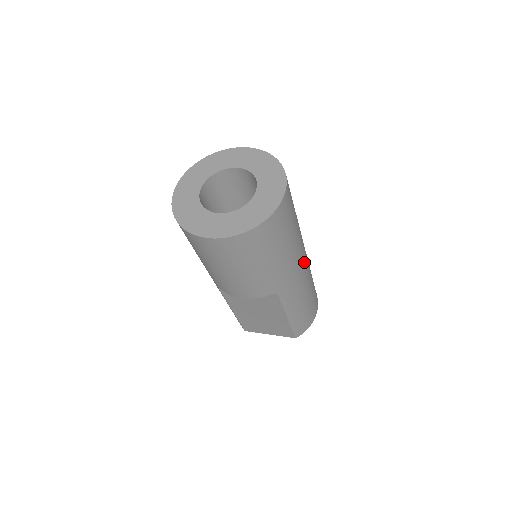
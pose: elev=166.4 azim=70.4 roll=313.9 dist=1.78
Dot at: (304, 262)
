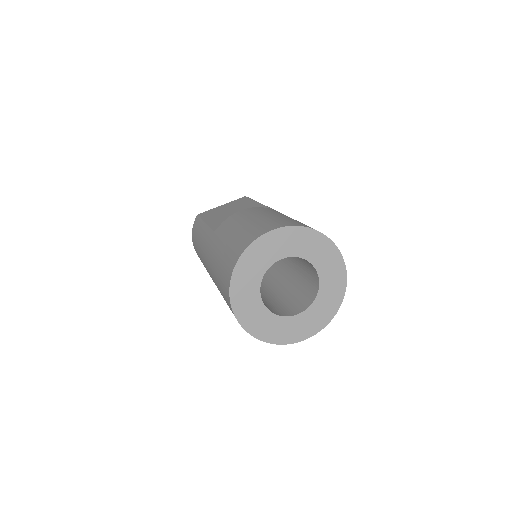
Dot at: occluded
